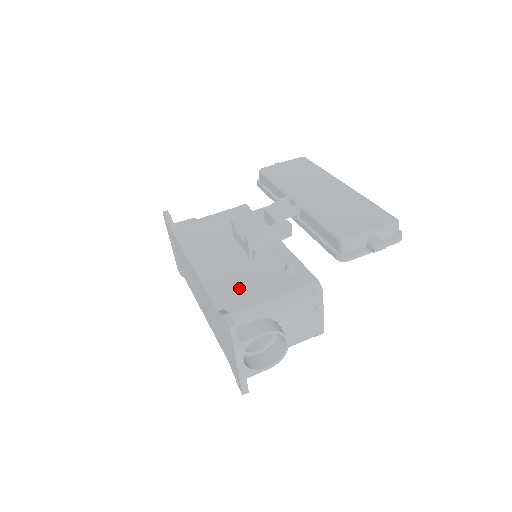
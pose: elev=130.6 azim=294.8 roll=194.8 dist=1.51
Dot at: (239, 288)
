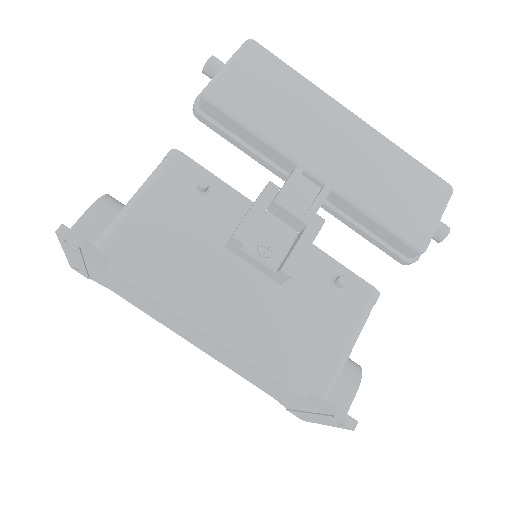
Dot at: (301, 346)
